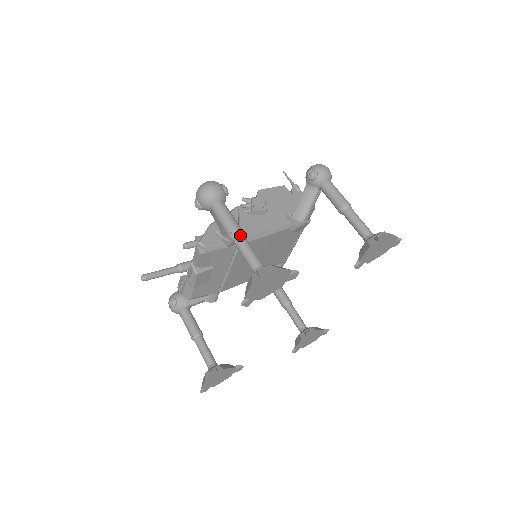
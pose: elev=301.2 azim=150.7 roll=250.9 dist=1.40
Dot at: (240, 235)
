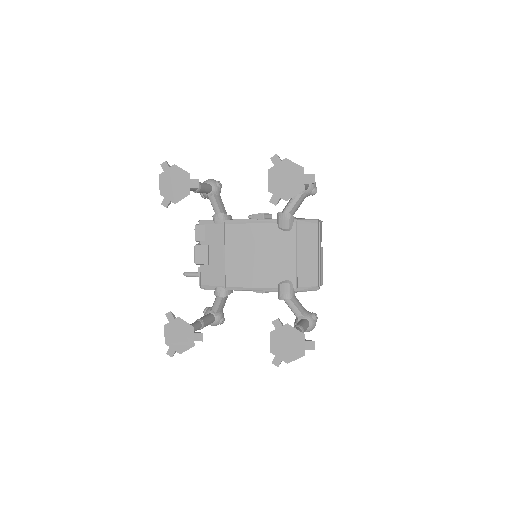
Dot at: occluded
